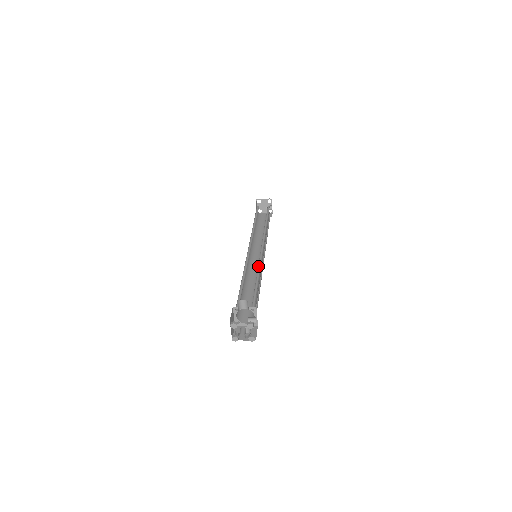
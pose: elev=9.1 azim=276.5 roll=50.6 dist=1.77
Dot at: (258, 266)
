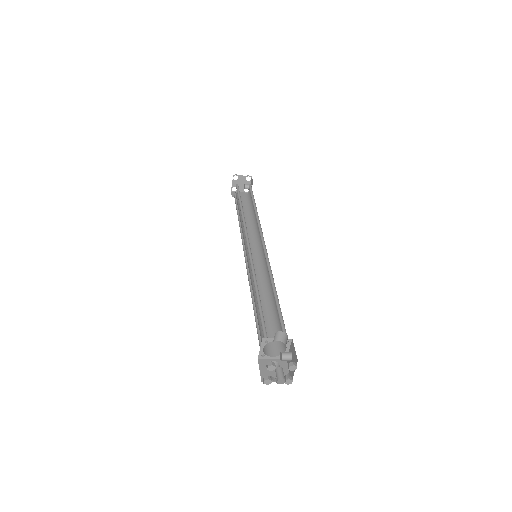
Dot at: (269, 273)
